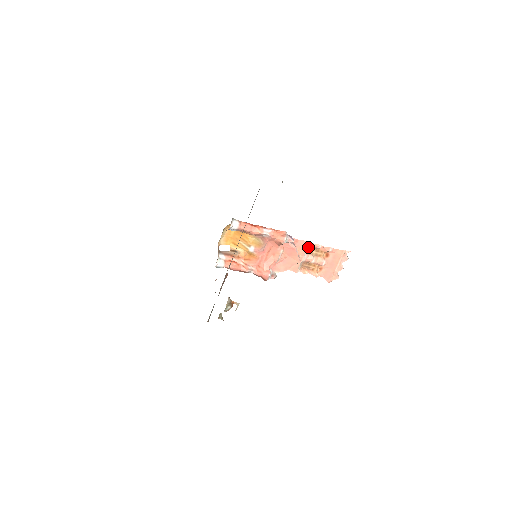
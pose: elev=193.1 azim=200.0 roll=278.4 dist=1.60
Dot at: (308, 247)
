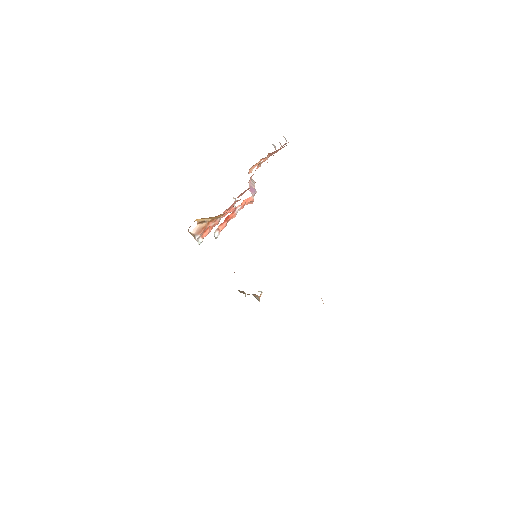
Dot at: occluded
